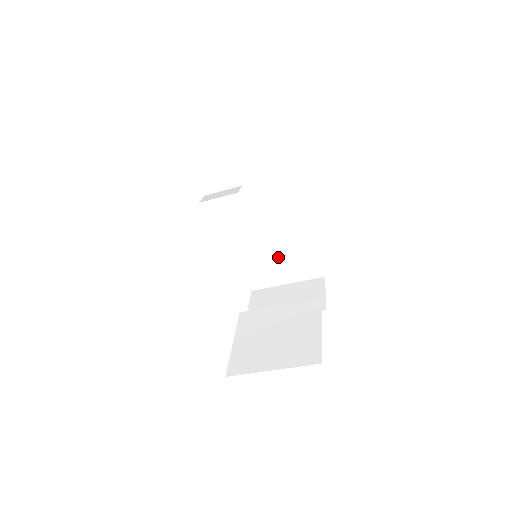
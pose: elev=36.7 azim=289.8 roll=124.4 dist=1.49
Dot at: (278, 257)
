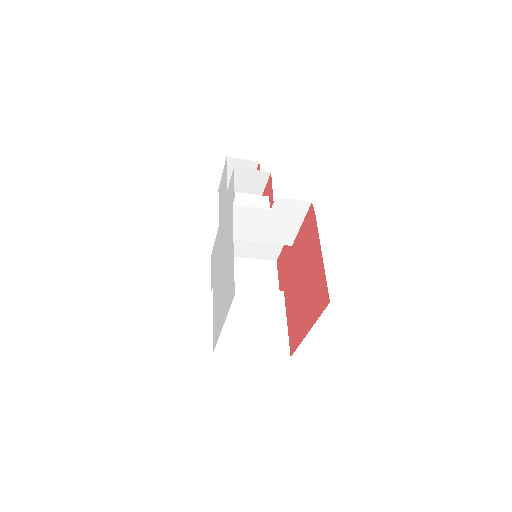
Dot at: occluded
